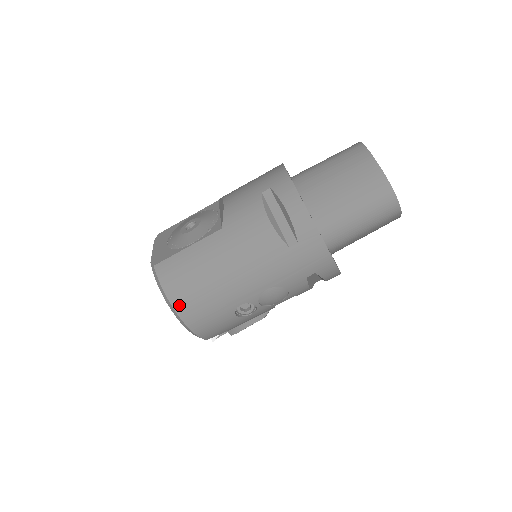
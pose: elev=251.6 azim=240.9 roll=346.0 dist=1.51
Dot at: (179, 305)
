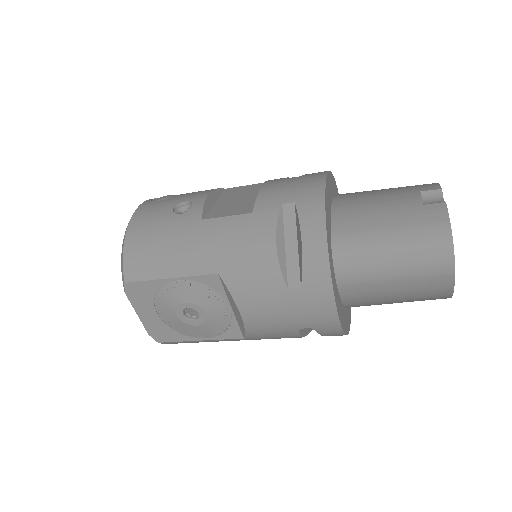
Dot at: occluded
